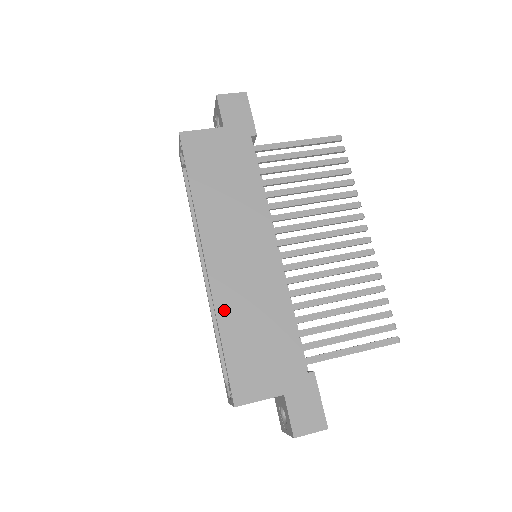
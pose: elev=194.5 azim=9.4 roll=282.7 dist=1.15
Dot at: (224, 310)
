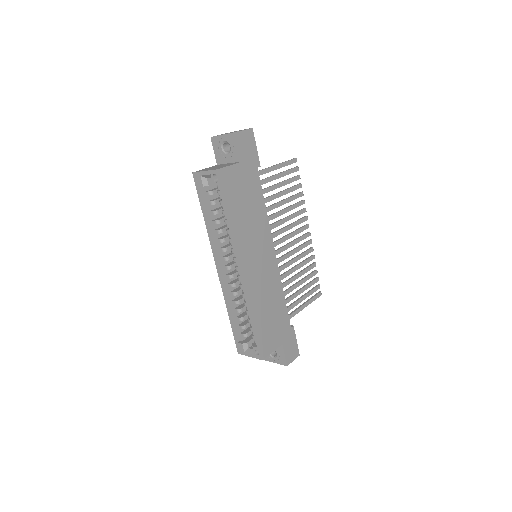
Dot at: (254, 303)
